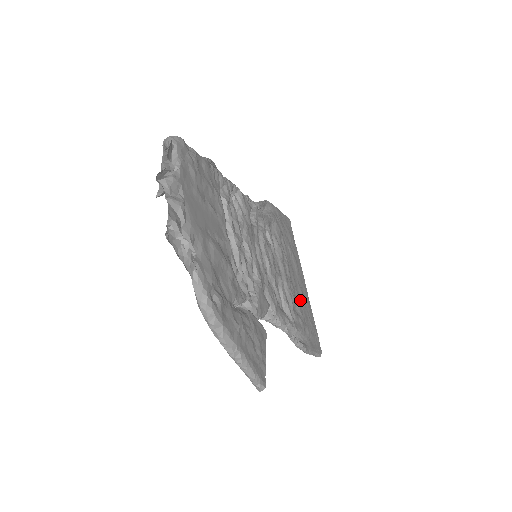
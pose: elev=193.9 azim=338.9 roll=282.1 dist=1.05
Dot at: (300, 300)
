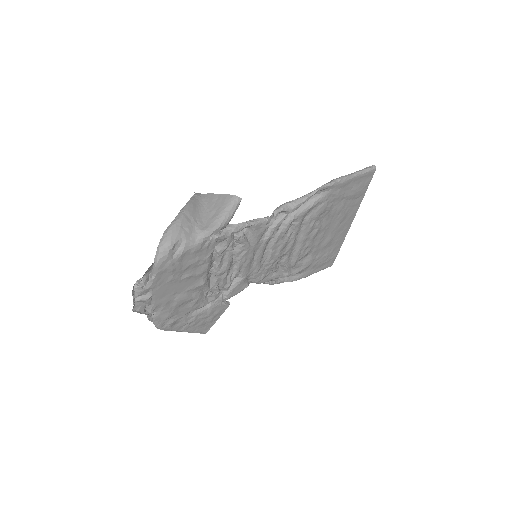
Dot at: (321, 247)
